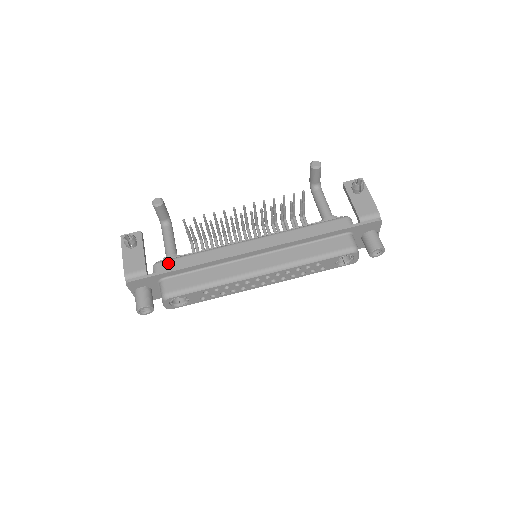
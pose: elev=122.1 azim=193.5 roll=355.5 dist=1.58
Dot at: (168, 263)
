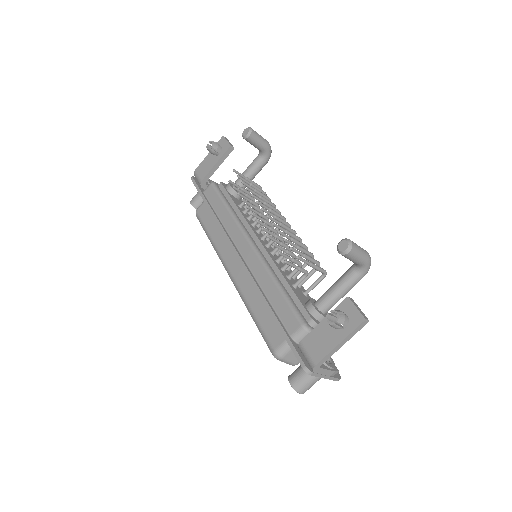
Dot at: (213, 191)
